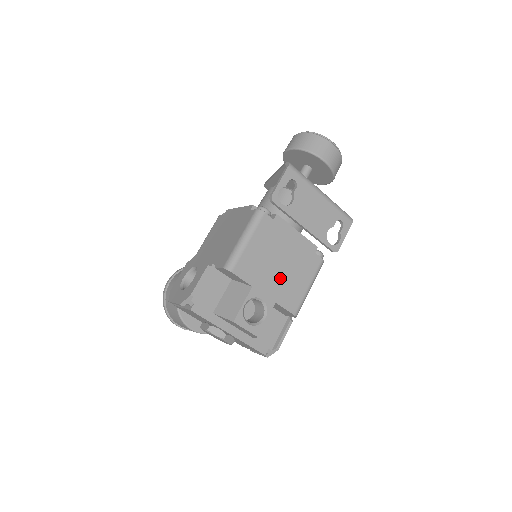
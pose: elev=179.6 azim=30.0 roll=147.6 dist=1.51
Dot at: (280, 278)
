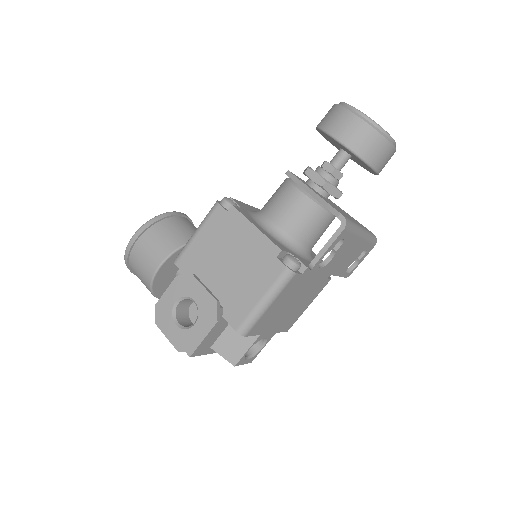
Dot at: (287, 314)
